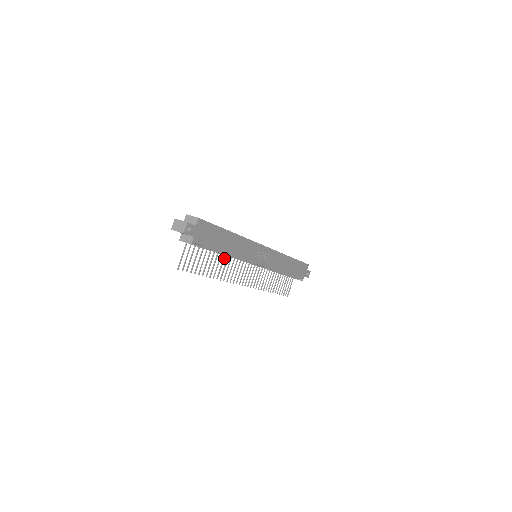
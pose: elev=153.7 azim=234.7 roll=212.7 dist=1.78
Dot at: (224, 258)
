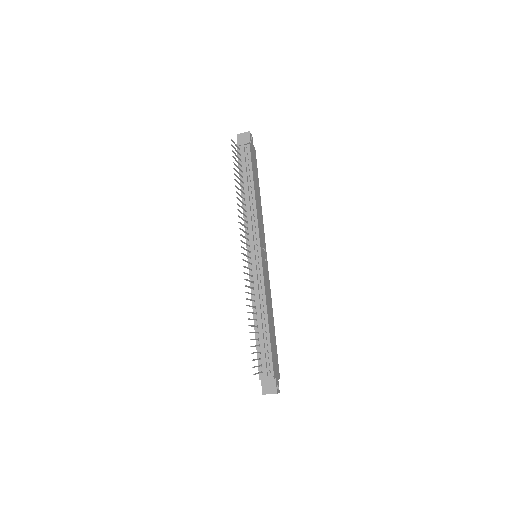
Dot at: (244, 204)
